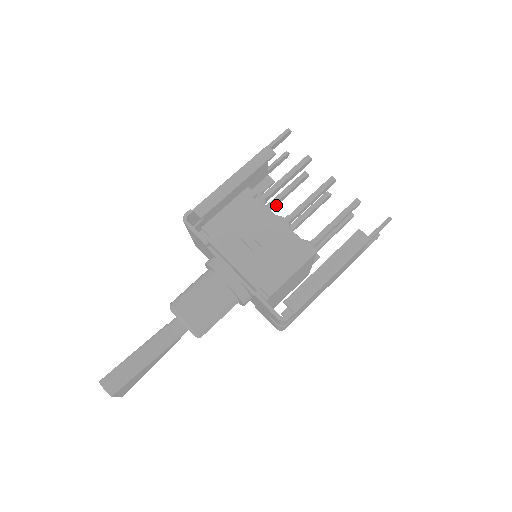
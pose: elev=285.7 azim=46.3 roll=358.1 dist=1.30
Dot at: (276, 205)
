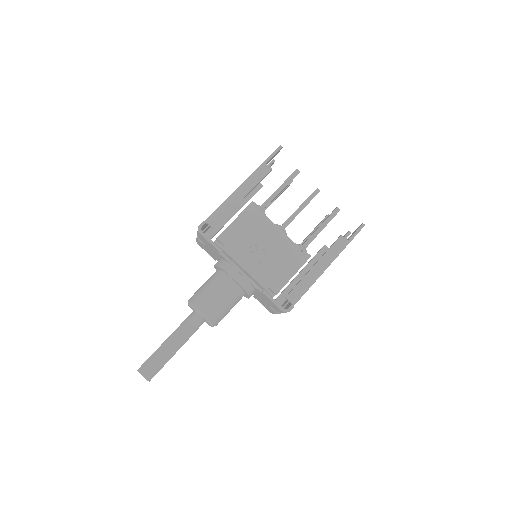
Dot at: occluded
